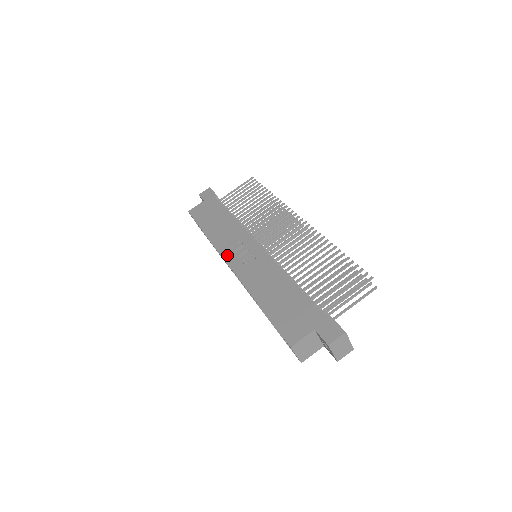
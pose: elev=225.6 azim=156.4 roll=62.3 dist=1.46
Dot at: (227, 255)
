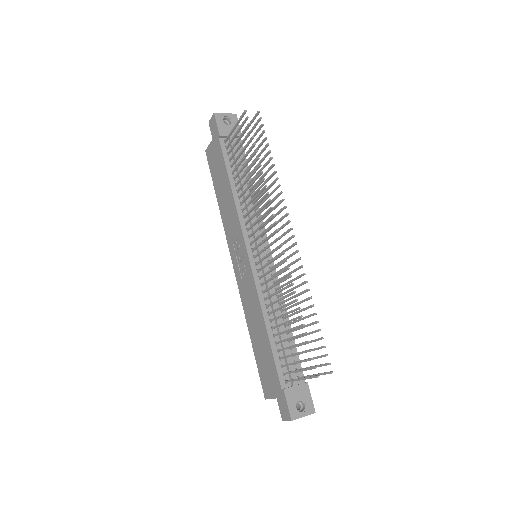
Dot at: (231, 253)
